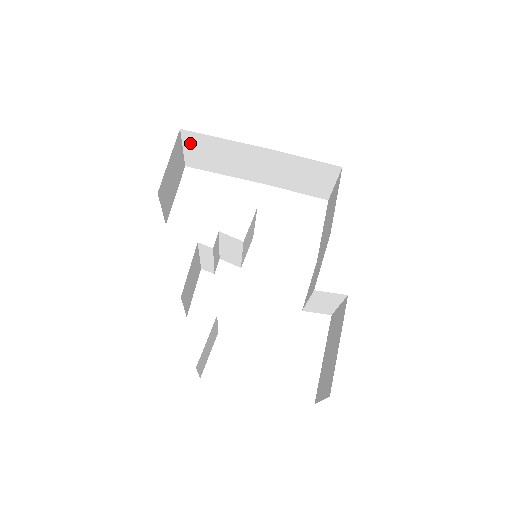
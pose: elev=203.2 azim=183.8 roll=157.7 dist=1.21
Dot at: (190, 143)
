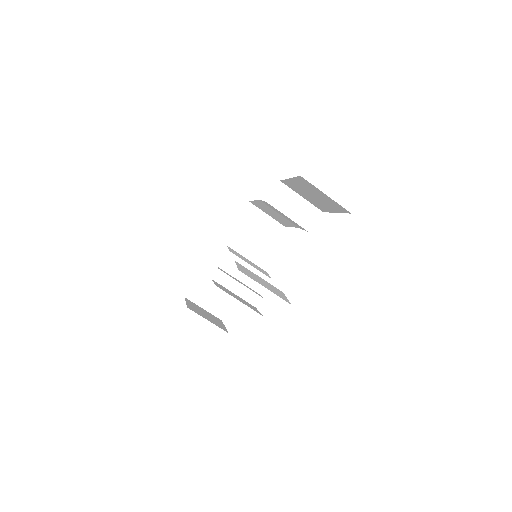
Dot at: (200, 299)
